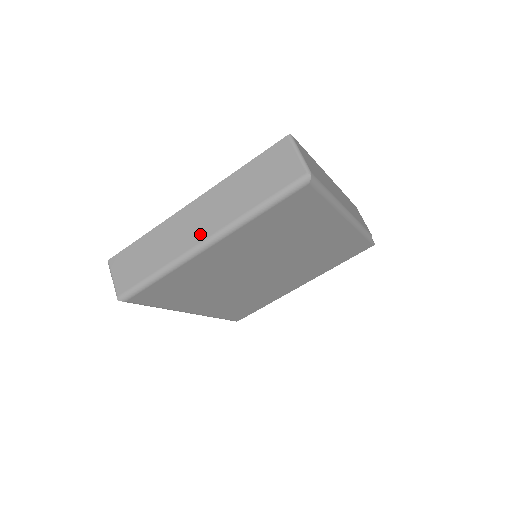
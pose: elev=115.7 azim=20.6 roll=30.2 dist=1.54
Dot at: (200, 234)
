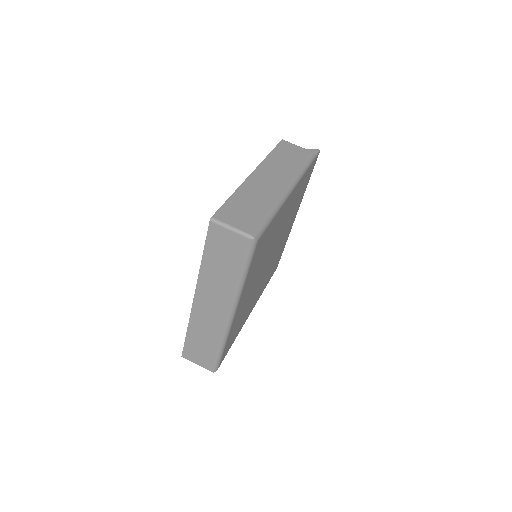
Dot at: (221, 313)
